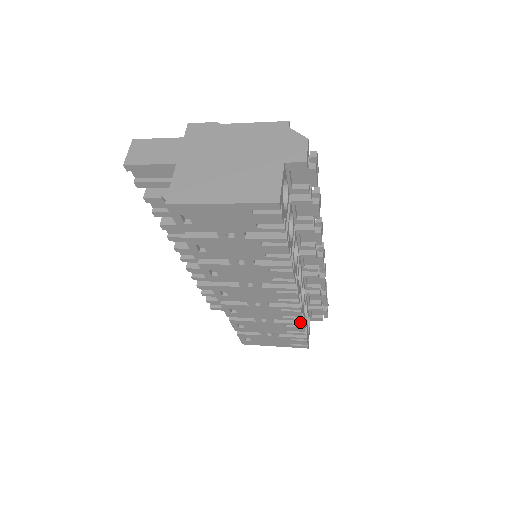
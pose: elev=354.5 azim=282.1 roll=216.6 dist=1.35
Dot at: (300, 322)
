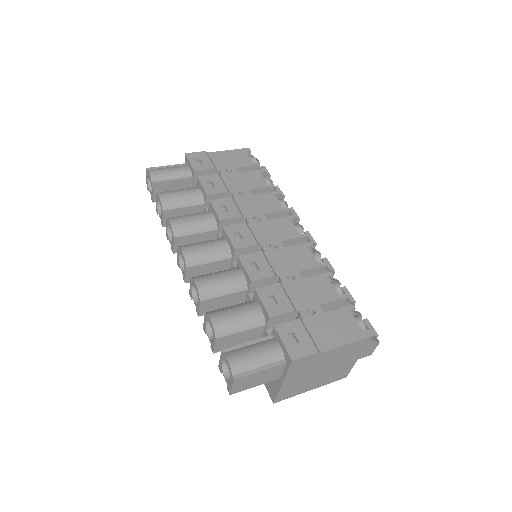
Dot at: occluded
